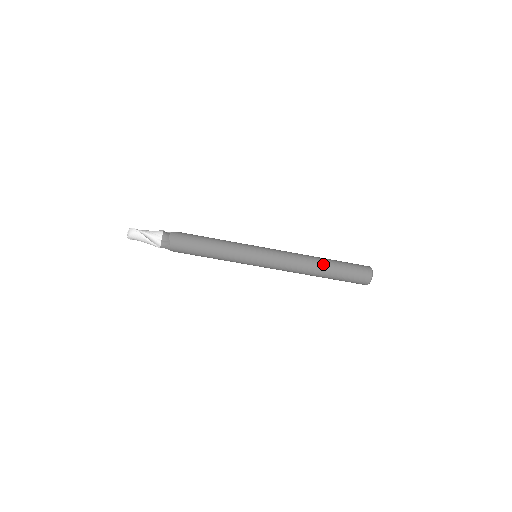
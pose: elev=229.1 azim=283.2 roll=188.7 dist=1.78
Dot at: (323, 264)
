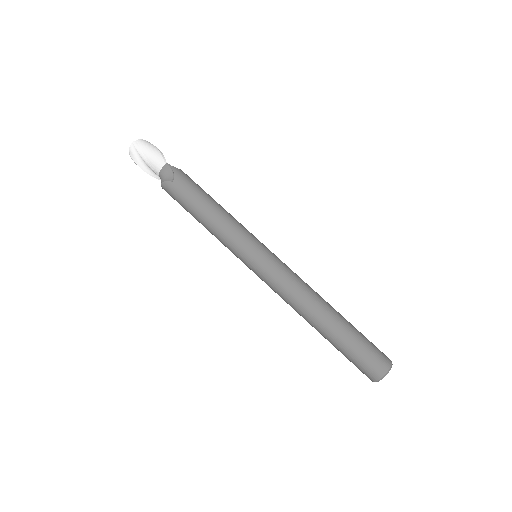
Dot at: occluded
